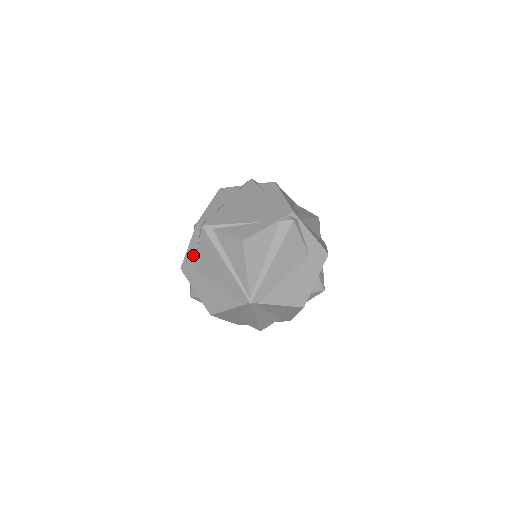
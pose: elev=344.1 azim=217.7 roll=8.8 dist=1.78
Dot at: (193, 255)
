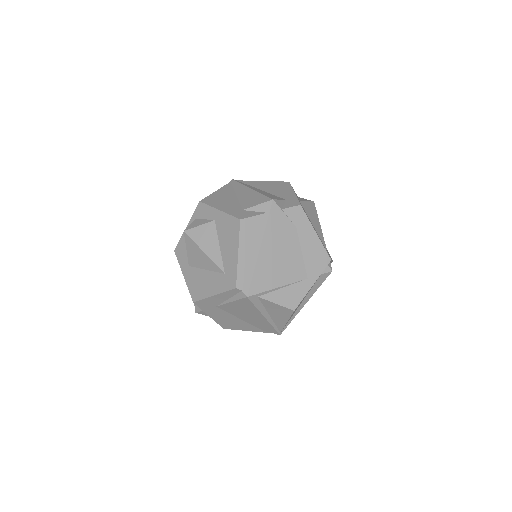
Dot at: (218, 301)
